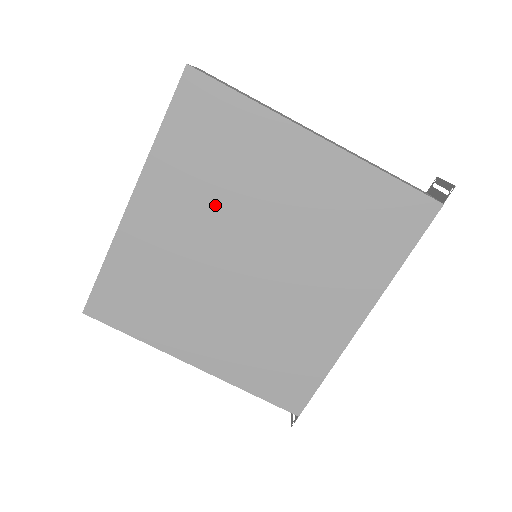
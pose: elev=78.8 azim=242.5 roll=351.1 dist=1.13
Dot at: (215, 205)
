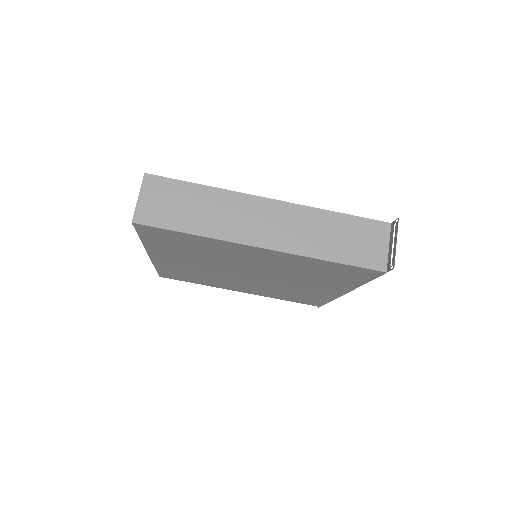
Dot at: (207, 261)
